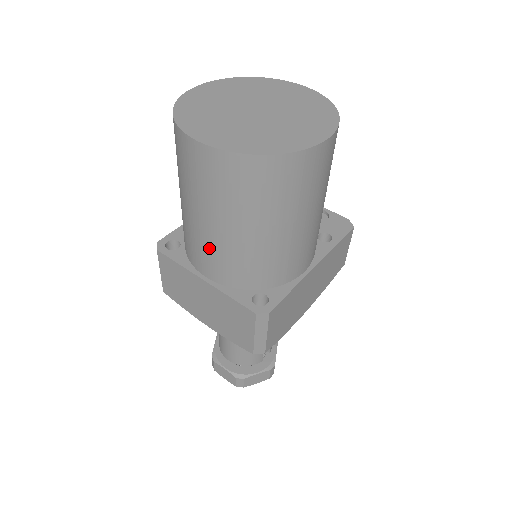
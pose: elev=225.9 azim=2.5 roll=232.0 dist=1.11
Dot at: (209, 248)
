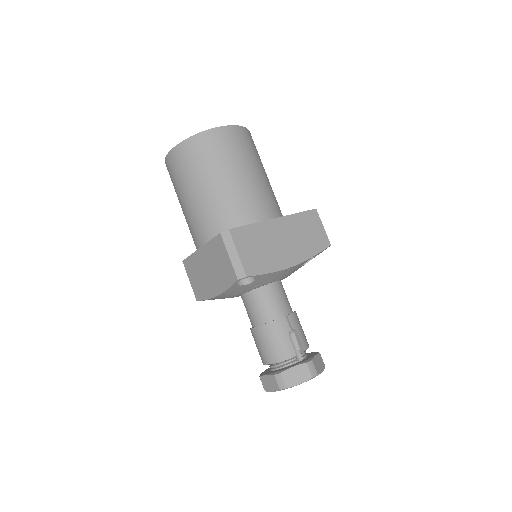
Dot at: (194, 219)
